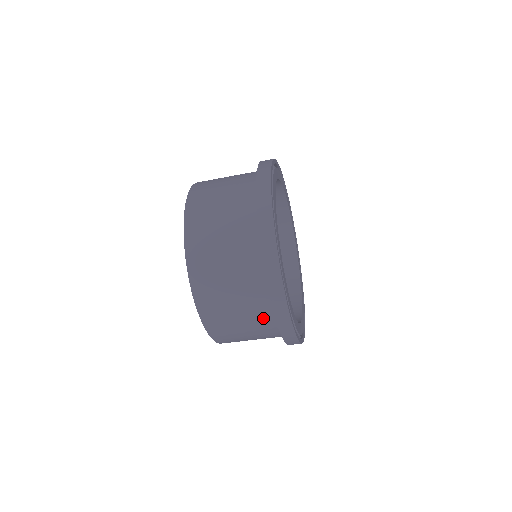
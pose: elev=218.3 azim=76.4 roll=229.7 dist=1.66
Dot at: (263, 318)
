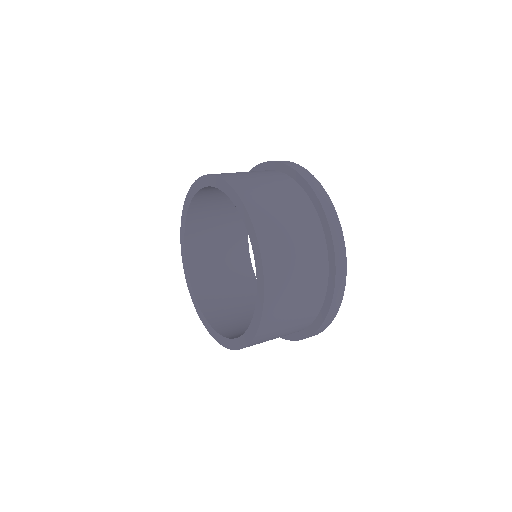
Dot at: occluded
